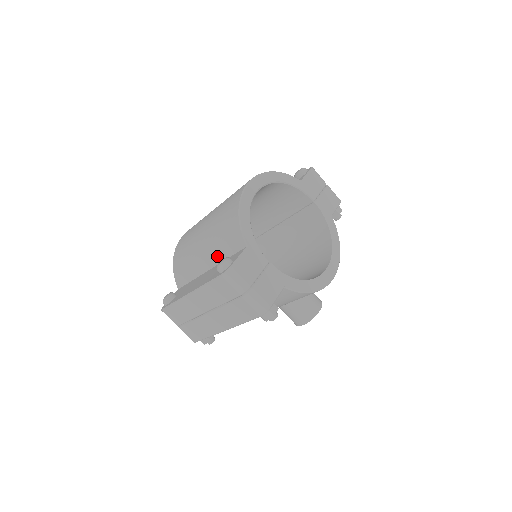
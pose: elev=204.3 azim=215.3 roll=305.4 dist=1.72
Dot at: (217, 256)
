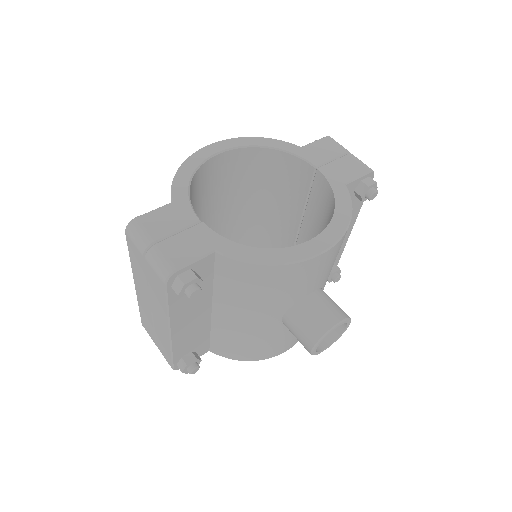
Dot at: occluded
